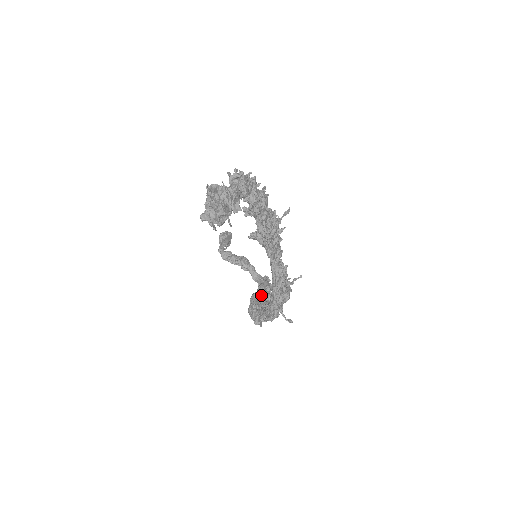
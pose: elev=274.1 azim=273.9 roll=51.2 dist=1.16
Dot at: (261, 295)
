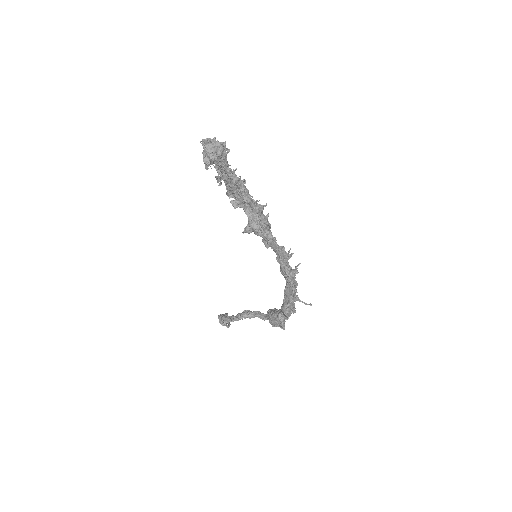
Dot at: (275, 310)
